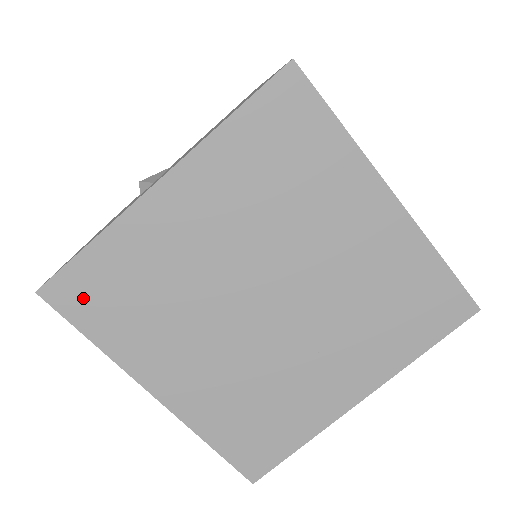
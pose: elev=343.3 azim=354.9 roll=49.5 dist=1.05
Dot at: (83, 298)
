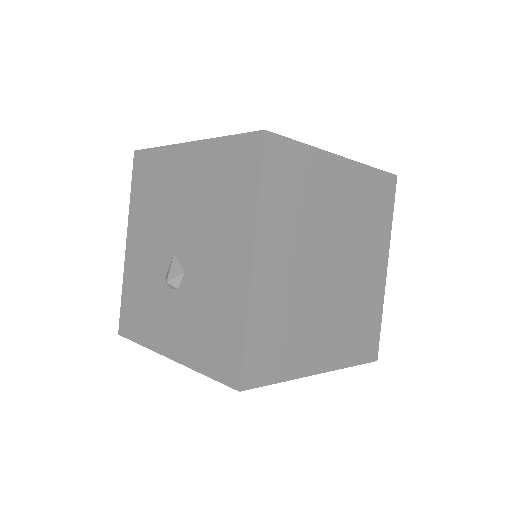
Dot at: (261, 365)
